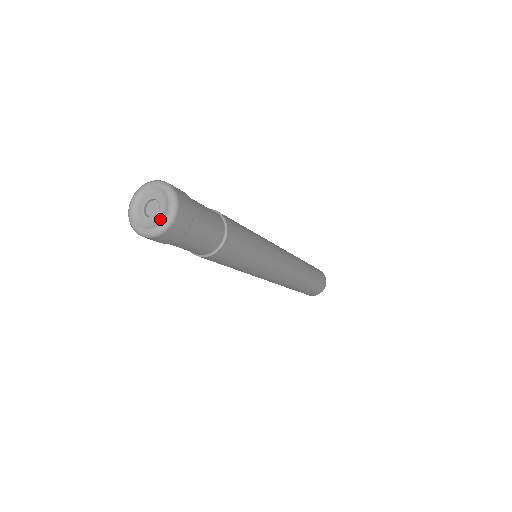
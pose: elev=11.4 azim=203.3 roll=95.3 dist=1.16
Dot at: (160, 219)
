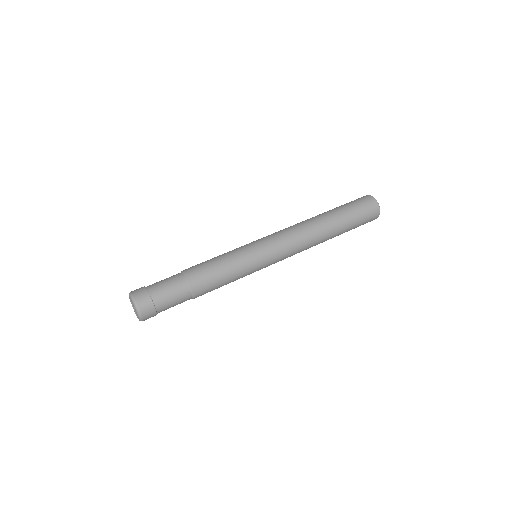
Dot at: (137, 315)
